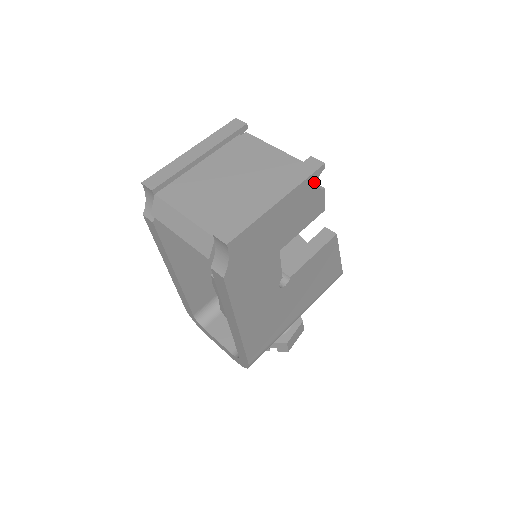
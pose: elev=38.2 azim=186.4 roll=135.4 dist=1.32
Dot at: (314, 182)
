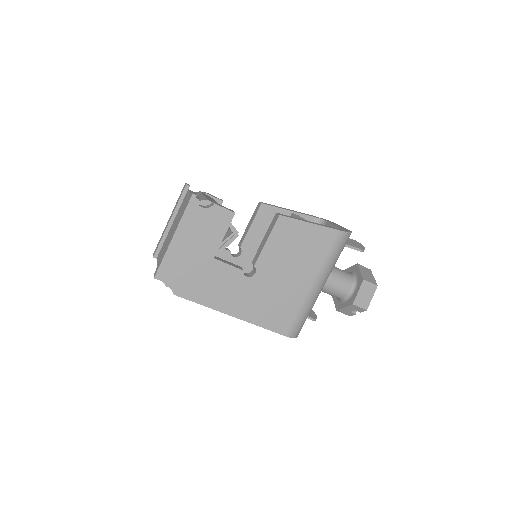
Dot at: (196, 208)
